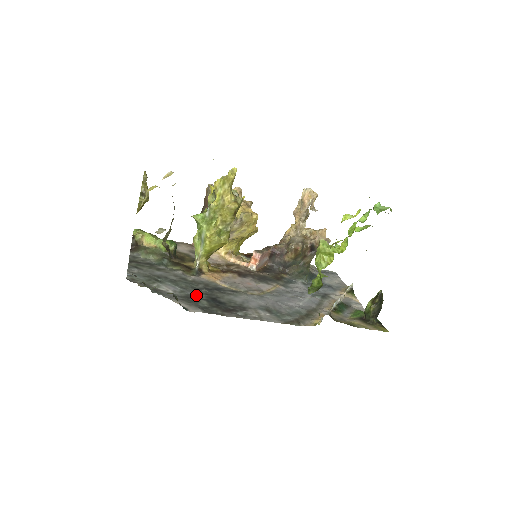
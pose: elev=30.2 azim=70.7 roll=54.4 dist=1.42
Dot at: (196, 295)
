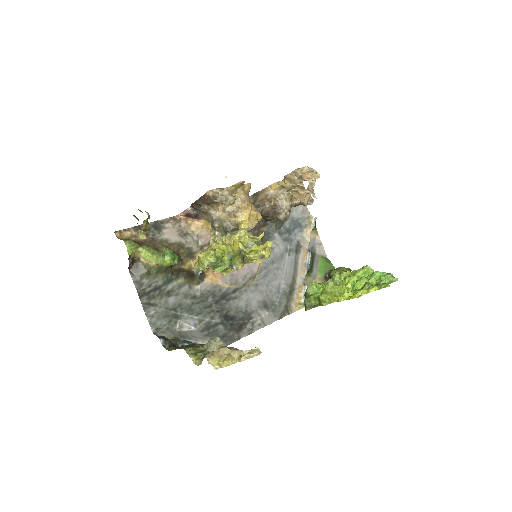
Dot at: (212, 320)
